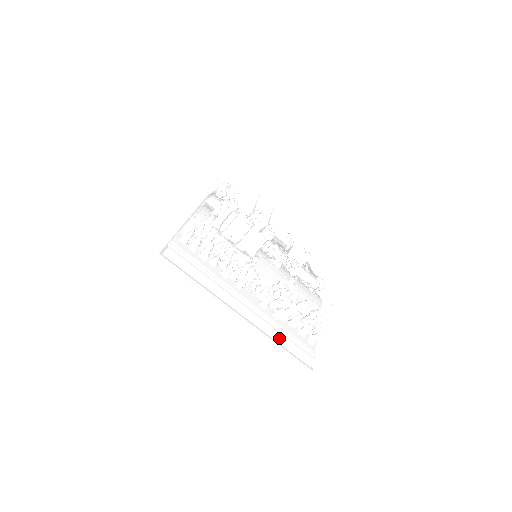
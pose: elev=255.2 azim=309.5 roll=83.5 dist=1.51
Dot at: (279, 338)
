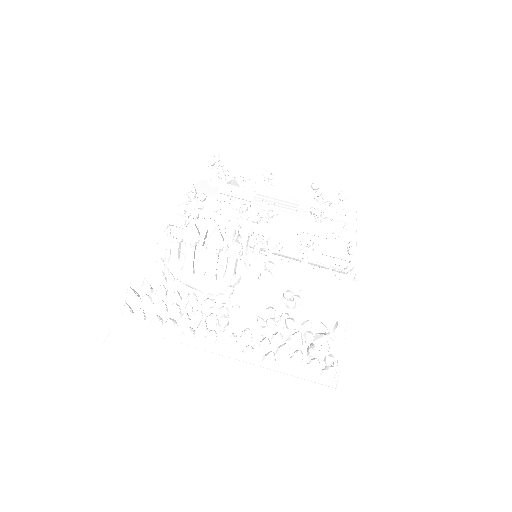
Dot at: (281, 387)
